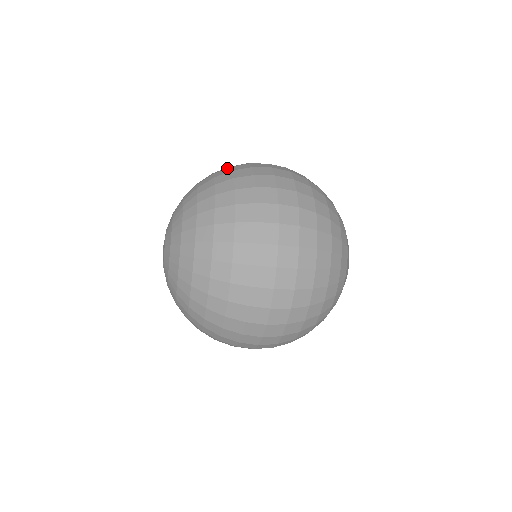
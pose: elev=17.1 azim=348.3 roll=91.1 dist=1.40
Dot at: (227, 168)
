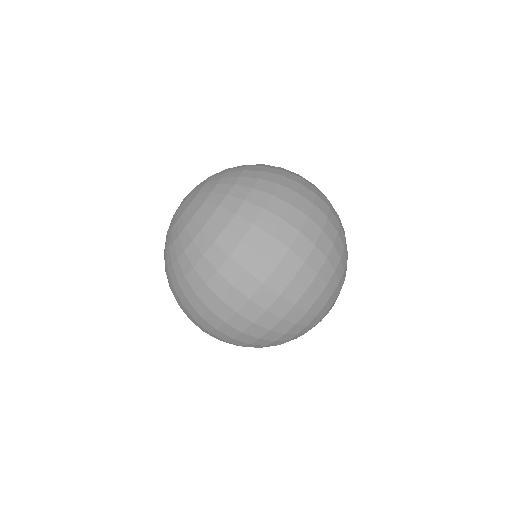
Dot at: (278, 174)
